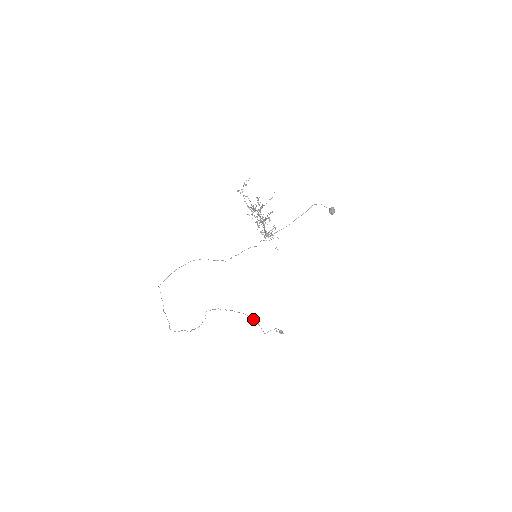
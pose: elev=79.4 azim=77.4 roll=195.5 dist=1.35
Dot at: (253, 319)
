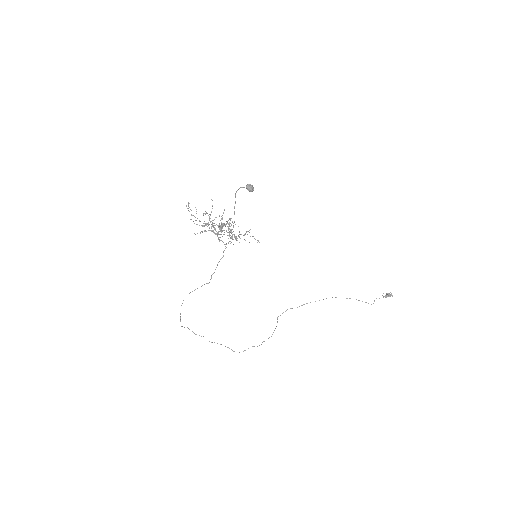
Dot at: (346, 298)
